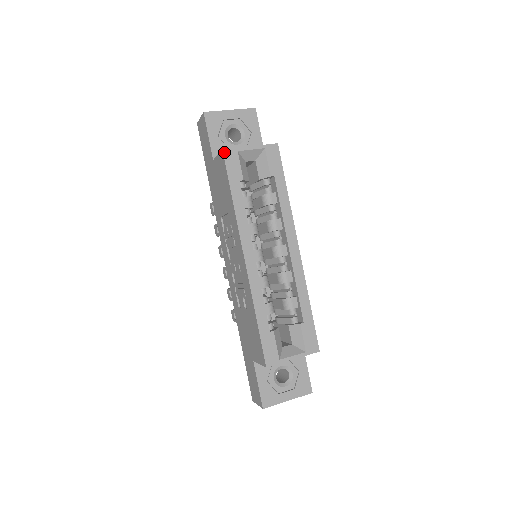
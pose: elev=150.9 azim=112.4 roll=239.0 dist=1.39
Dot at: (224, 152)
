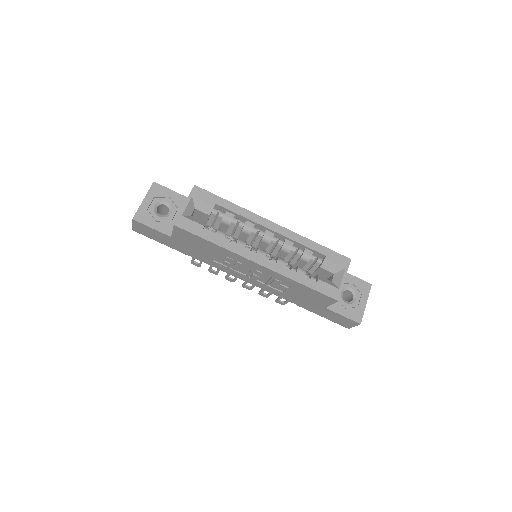
Dot at: (176, 225)
